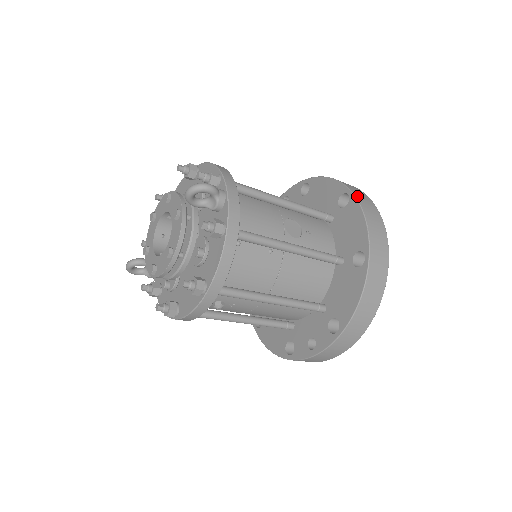
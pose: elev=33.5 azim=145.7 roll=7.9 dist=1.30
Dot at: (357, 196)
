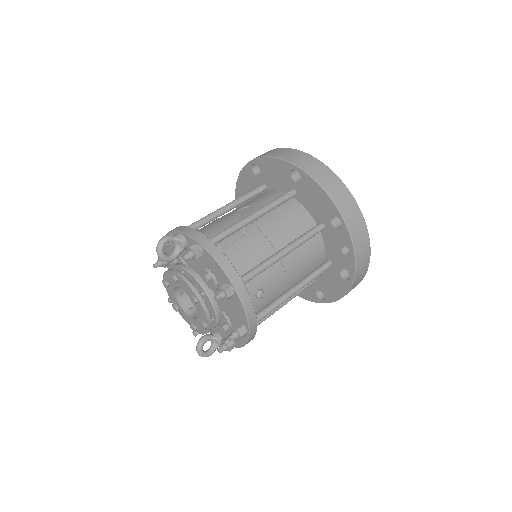
Dot at: (257, 157)
